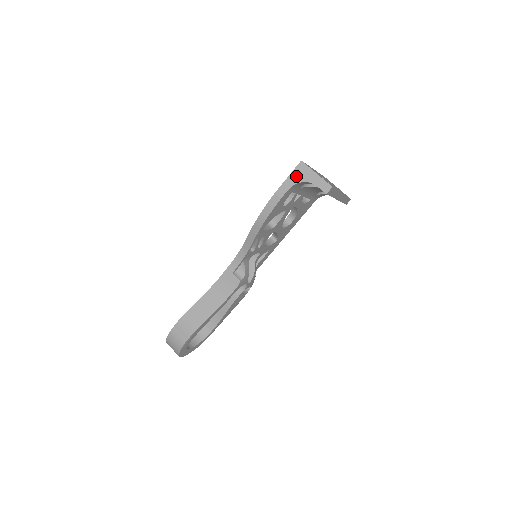
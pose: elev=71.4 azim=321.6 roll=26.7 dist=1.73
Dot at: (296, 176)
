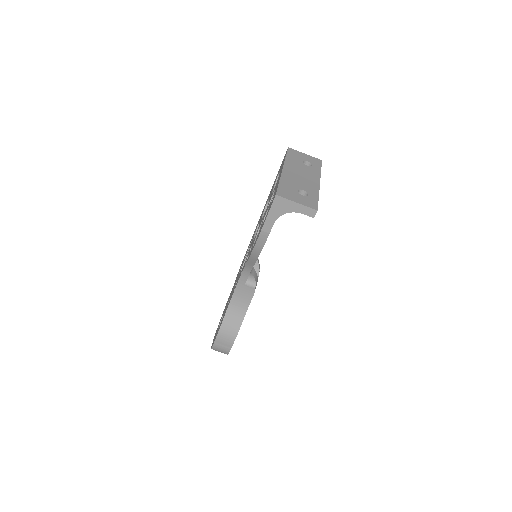
Dot at: (276, 210)
